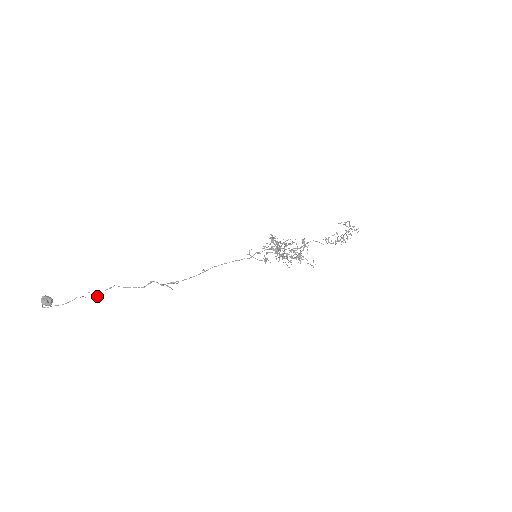
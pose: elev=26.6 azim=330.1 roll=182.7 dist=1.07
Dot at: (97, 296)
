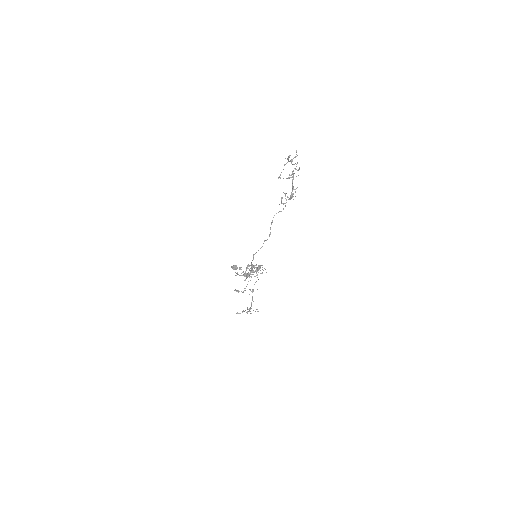
Dot at: occluded
